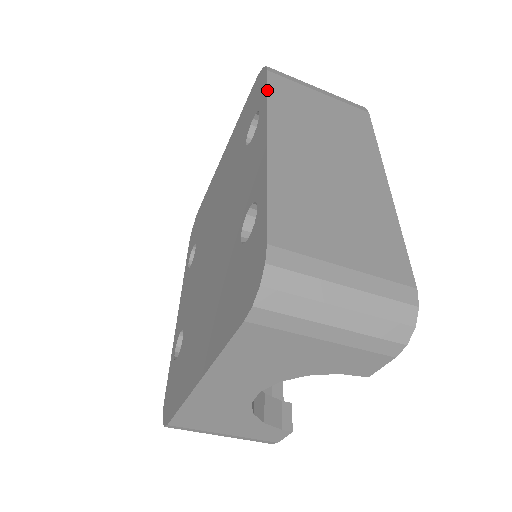
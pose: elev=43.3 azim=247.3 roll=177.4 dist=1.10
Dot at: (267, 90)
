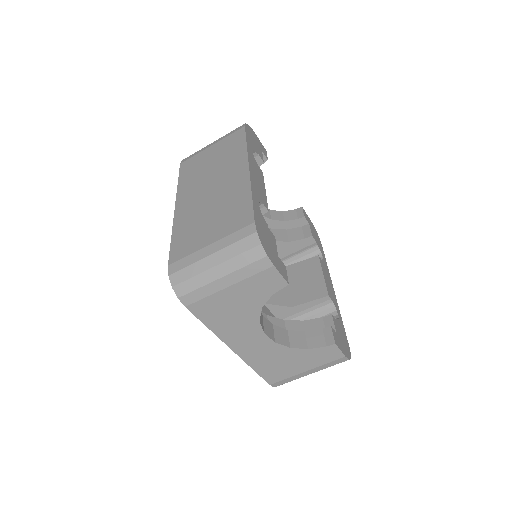
Dot at: (178, 177)
